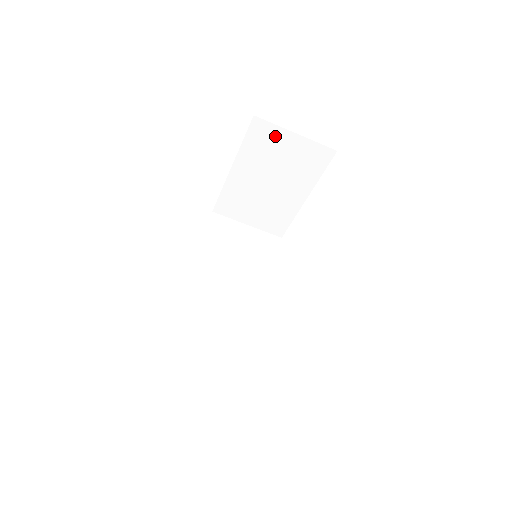
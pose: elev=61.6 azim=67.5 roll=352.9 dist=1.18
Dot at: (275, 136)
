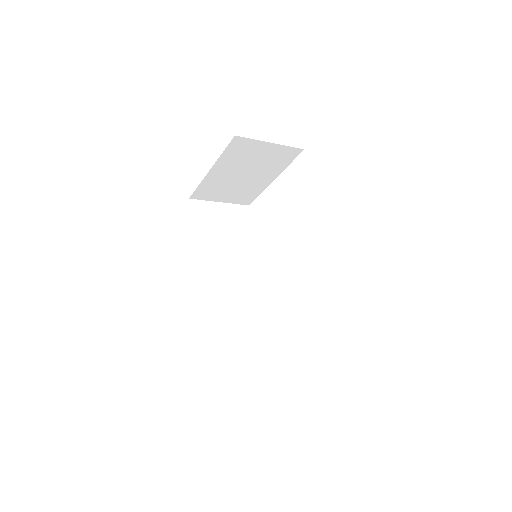
Dot at: (252, 146)
